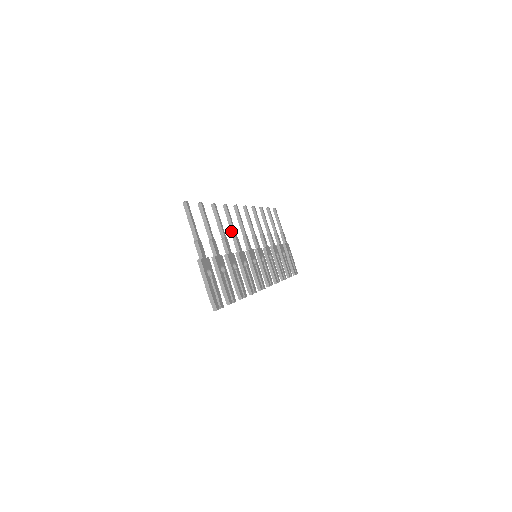
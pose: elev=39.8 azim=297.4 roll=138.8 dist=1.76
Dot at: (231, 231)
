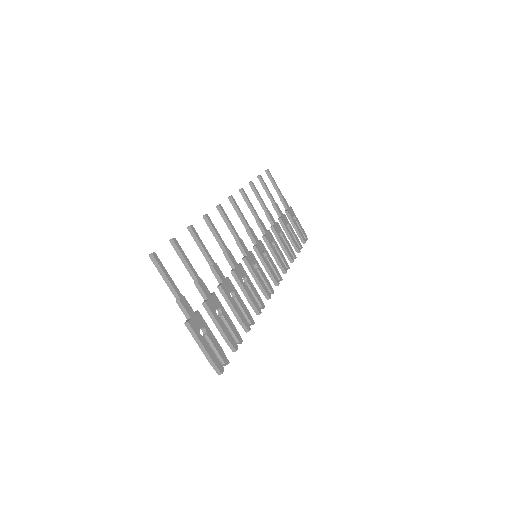
Dot at: (220, 246)
